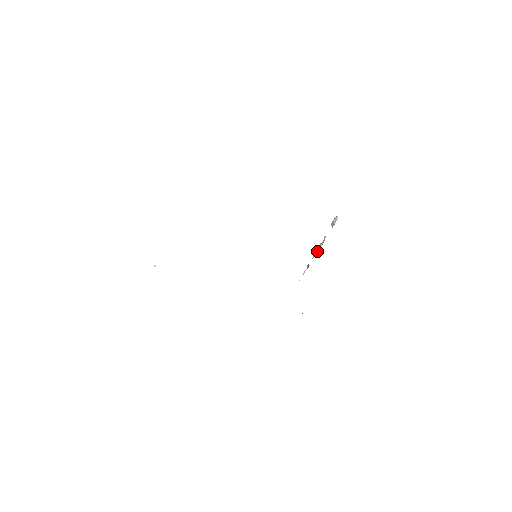
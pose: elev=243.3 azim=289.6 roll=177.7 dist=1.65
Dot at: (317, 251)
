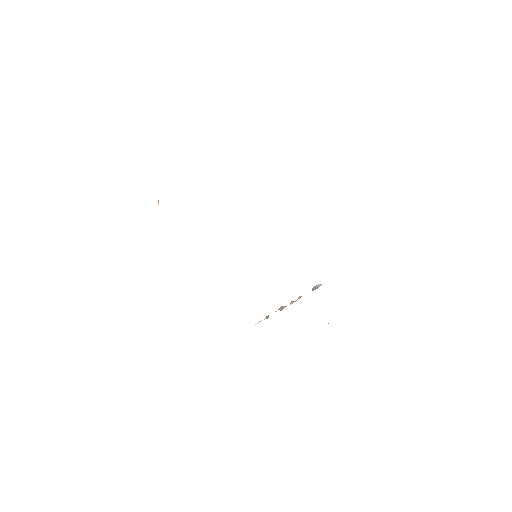
Dot at: (285, 306)
